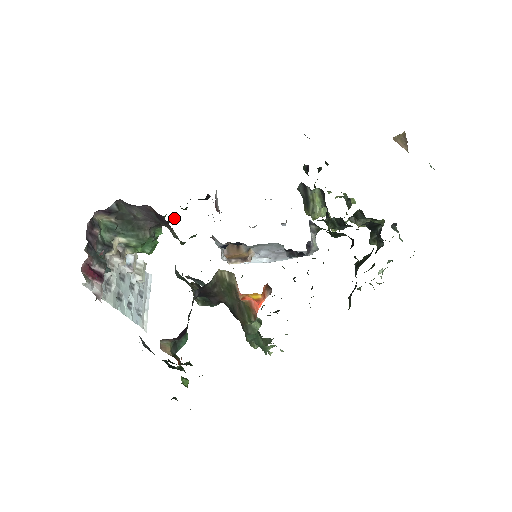
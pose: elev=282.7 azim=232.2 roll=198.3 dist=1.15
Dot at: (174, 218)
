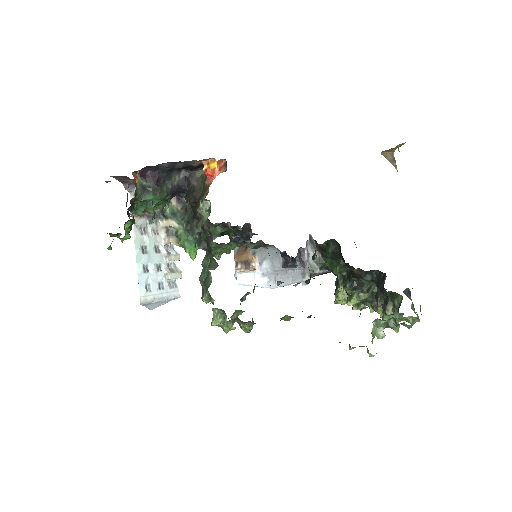
Dot at: occluded
